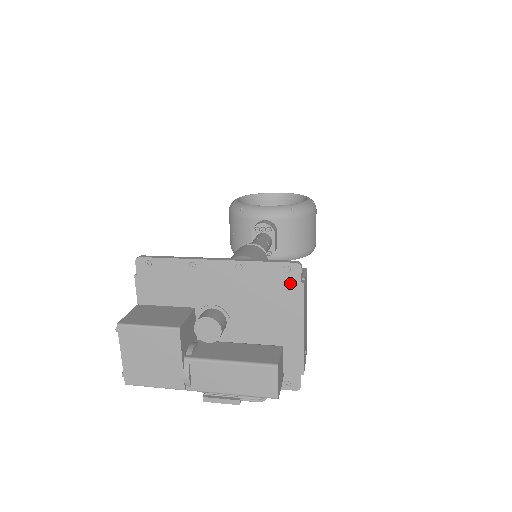
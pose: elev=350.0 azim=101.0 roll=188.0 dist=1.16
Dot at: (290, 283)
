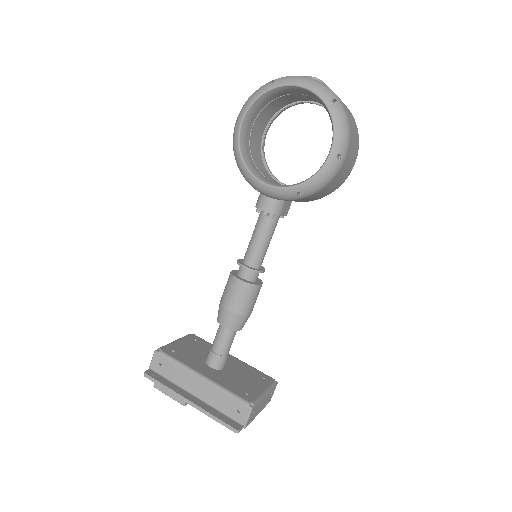
Dot at: (237, 424)
